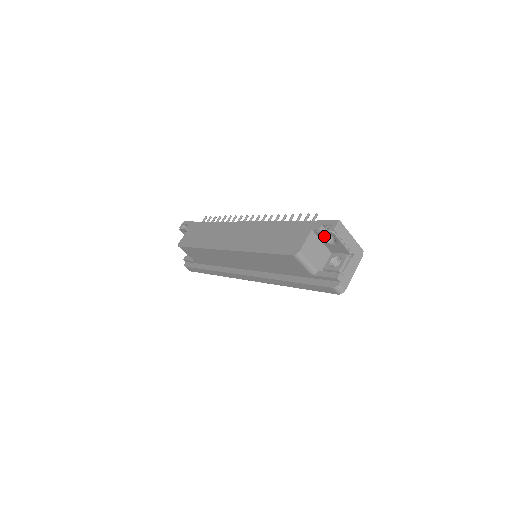
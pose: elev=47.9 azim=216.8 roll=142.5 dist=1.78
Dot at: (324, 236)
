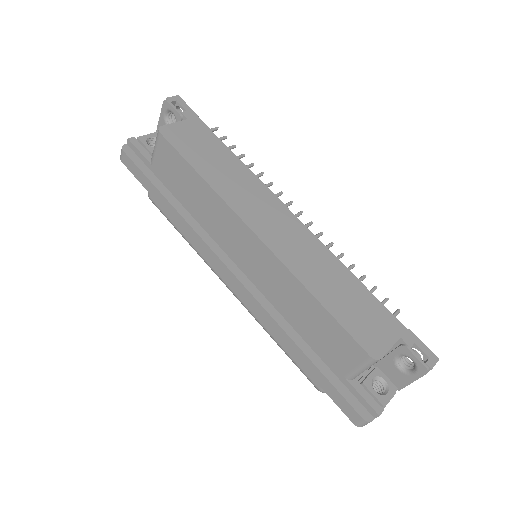
Dot at: (404, 355)
